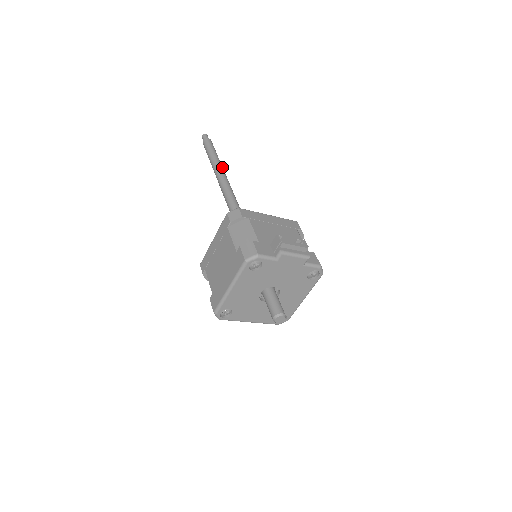
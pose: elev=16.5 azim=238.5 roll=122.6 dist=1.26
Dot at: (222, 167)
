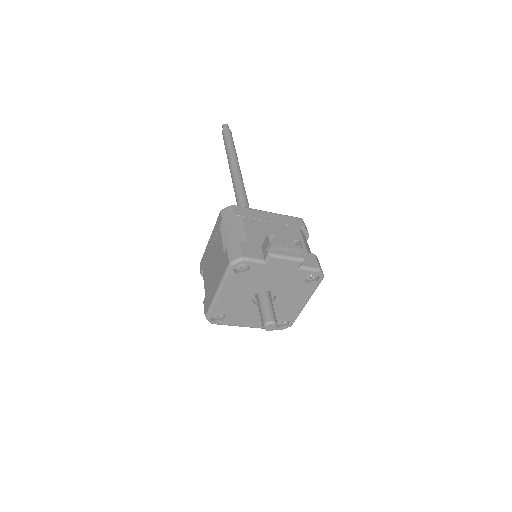
Dot at: (237, 159)
